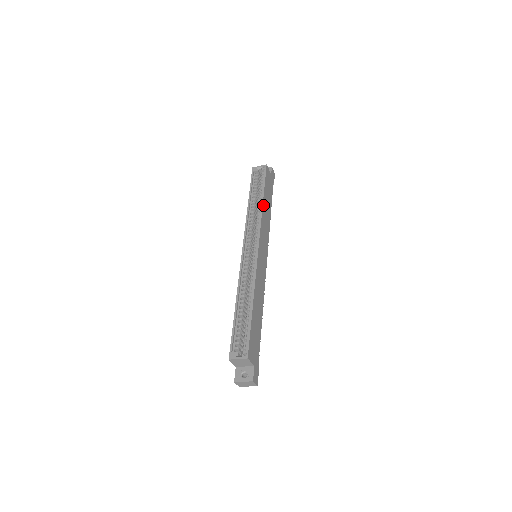
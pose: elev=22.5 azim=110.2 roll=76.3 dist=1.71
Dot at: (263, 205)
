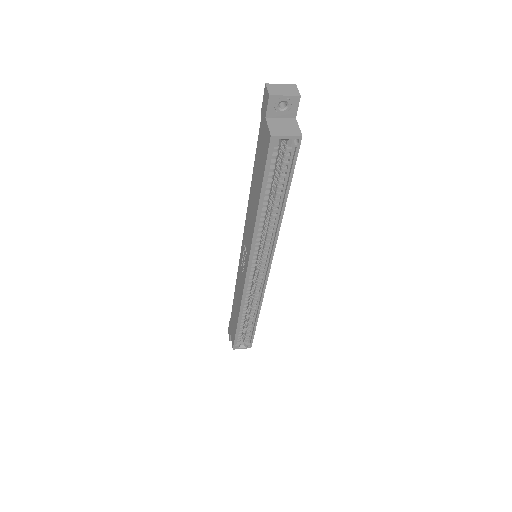
Dot at: (282, 214)
